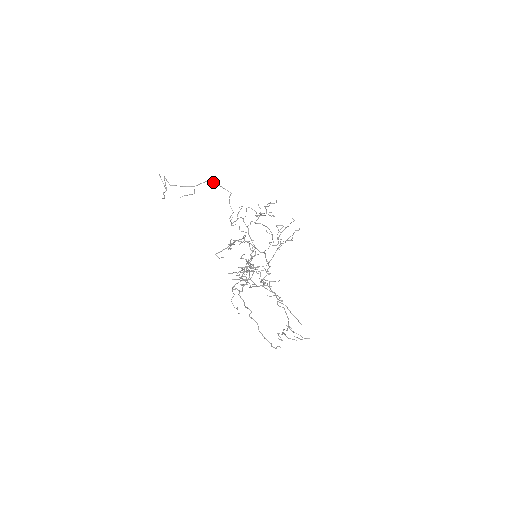
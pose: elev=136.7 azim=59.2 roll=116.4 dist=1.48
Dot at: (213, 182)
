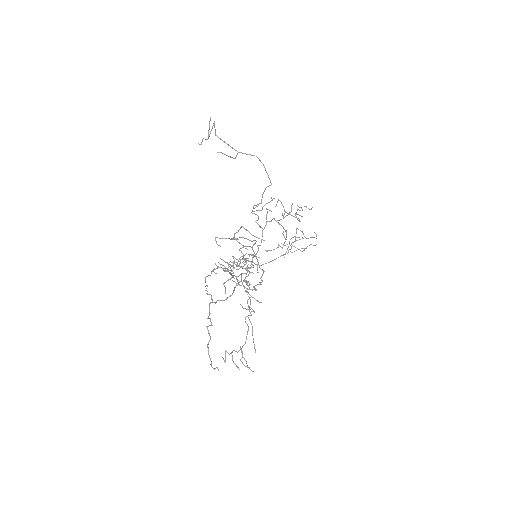
Dot at: occluded
